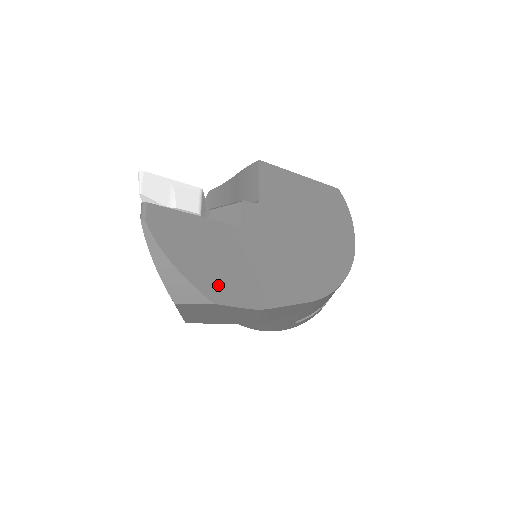
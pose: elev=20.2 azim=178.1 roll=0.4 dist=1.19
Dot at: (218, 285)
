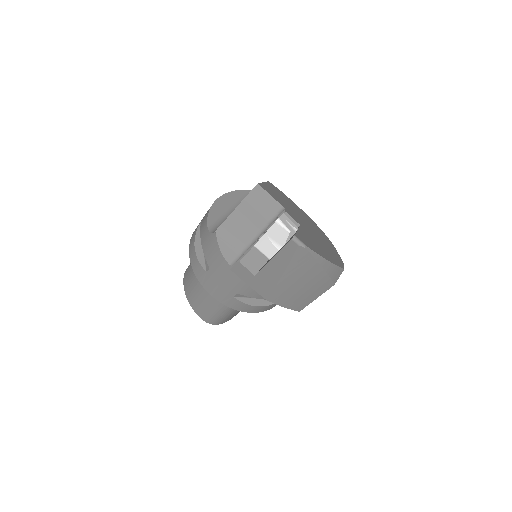
Dot at: (334, 260)
